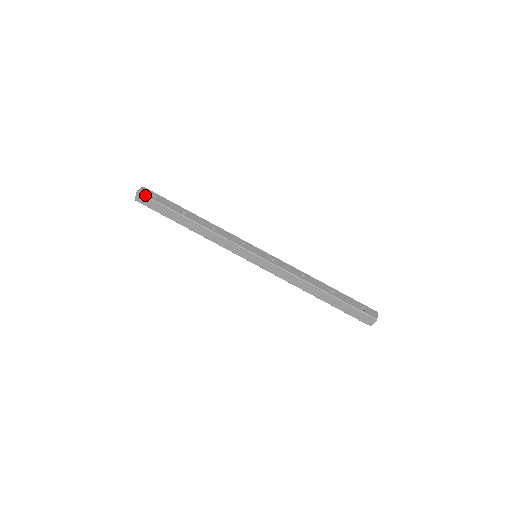
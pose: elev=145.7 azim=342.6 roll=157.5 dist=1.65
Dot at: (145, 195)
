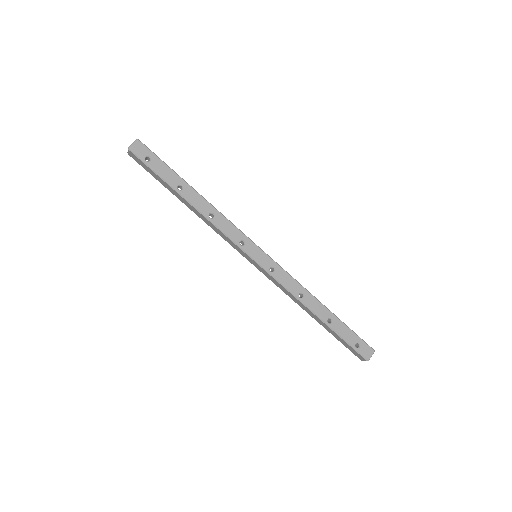
Dot at: (137, 156)
